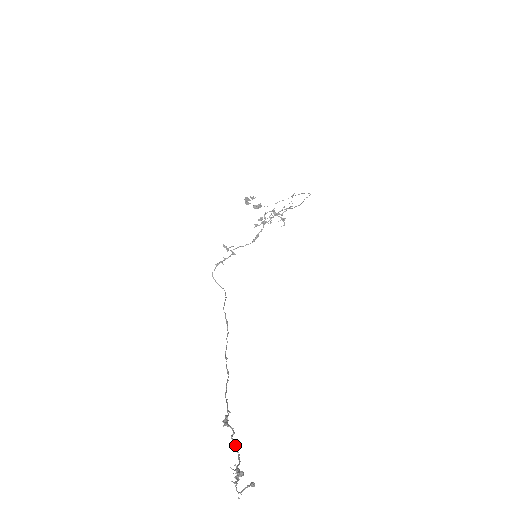
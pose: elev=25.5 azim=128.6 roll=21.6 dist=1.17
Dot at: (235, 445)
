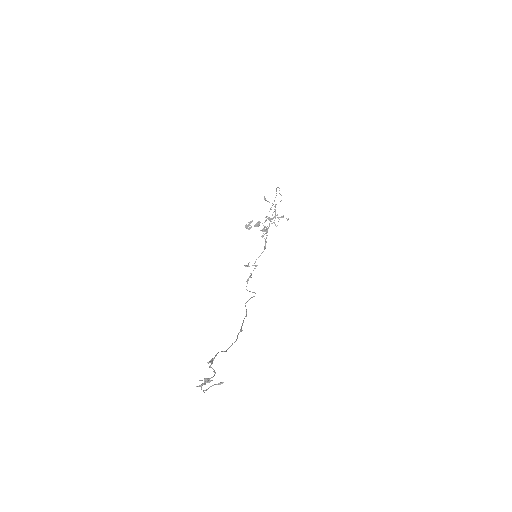
Dot at: occluded
